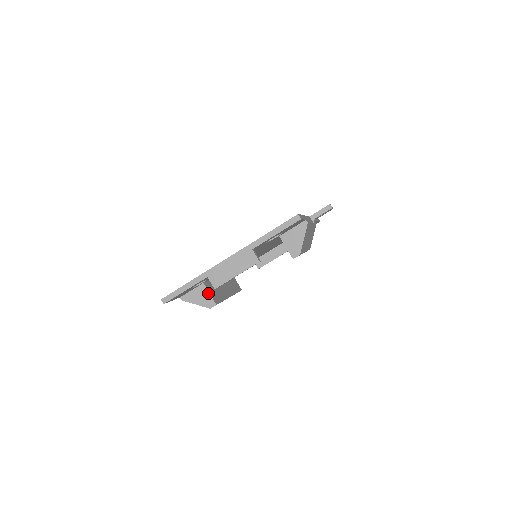
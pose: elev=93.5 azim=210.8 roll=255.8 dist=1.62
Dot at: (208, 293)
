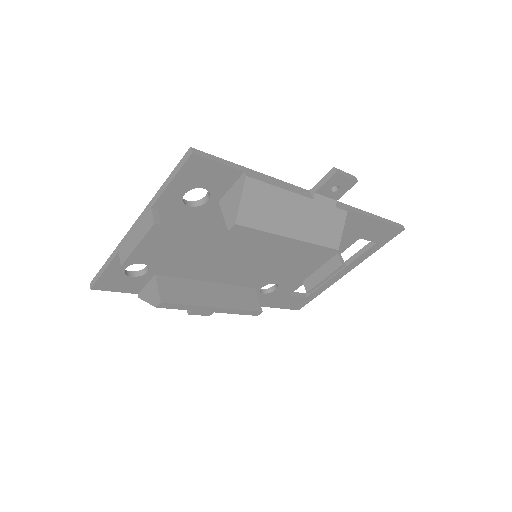
Dot at: (157, 287)
